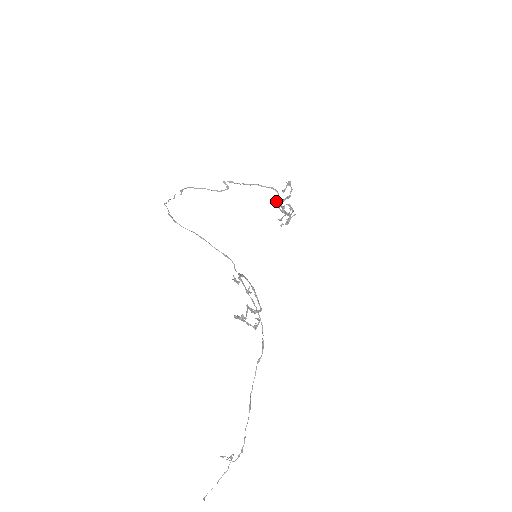
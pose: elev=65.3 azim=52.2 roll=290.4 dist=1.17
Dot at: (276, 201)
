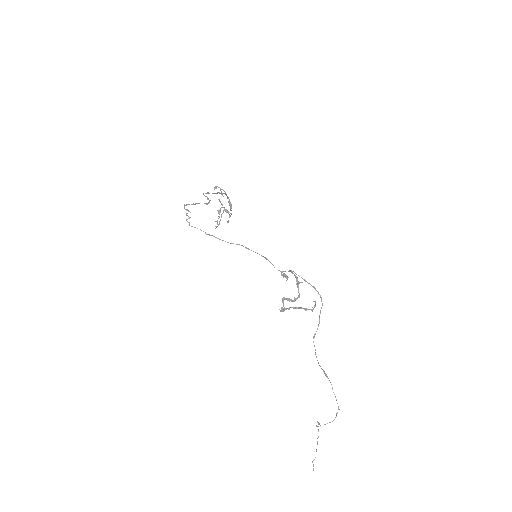
Dot at: (231, 205)
